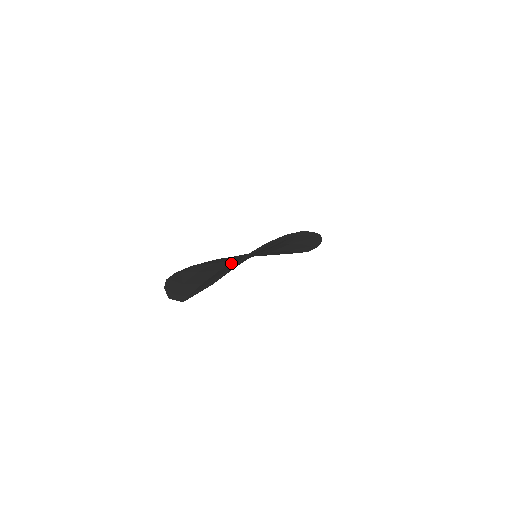
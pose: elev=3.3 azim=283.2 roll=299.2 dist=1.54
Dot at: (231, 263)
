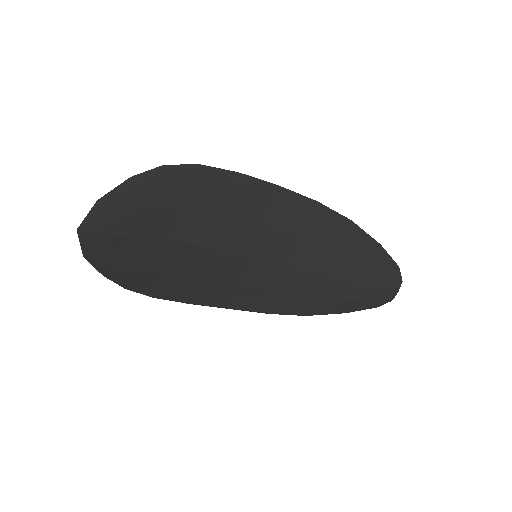
Dot at: (192, 239)
